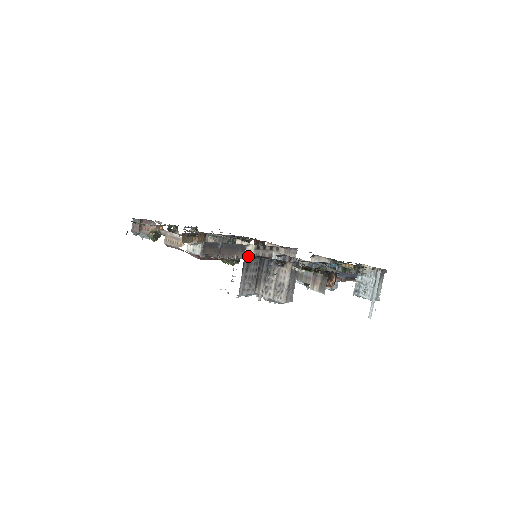
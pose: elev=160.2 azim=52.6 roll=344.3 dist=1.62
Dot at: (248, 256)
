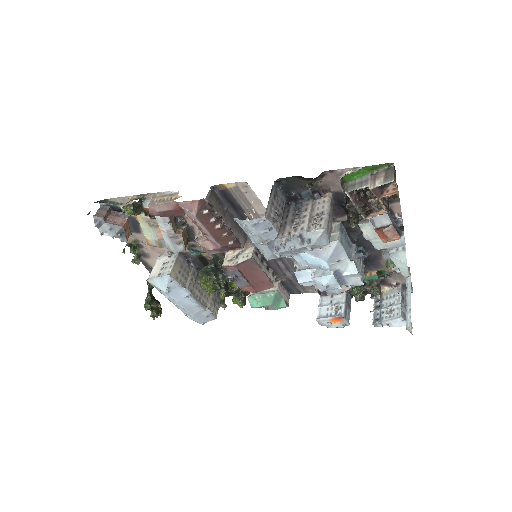
Dot at: (277, 184)
